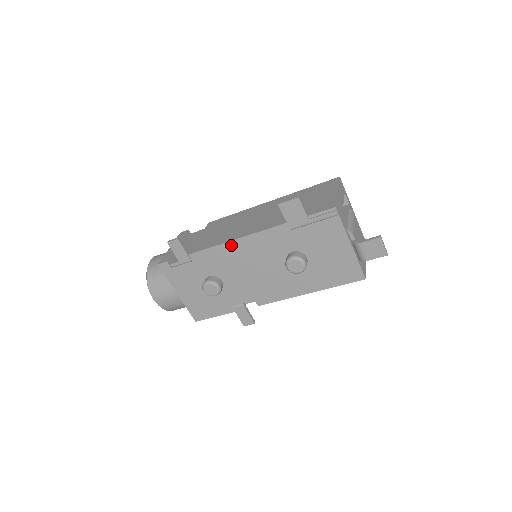
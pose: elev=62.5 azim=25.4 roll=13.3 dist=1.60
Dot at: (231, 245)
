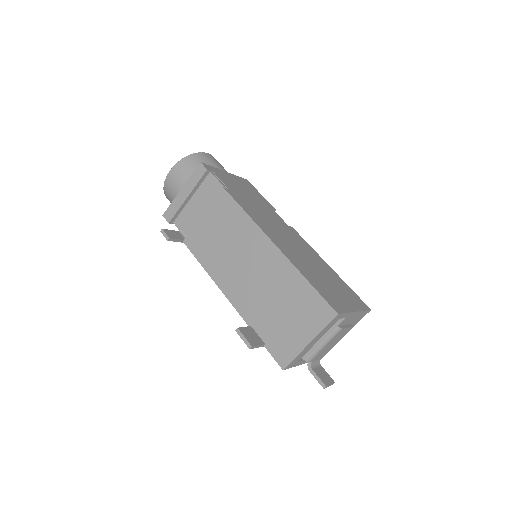
Dot at: (213, 277)
